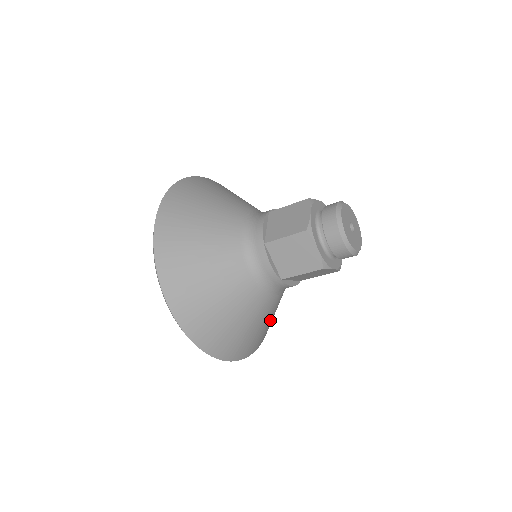
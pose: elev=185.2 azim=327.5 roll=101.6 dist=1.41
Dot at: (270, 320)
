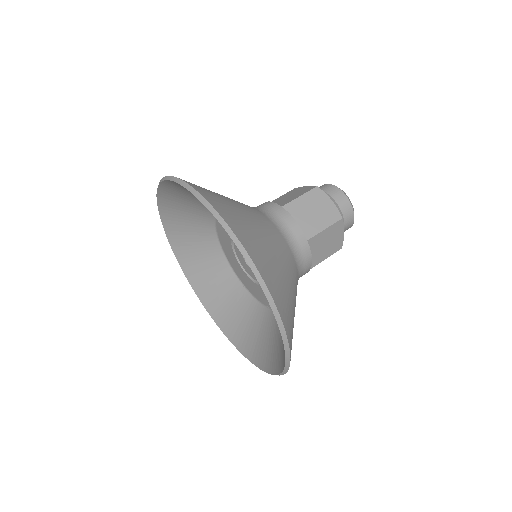
Dot at: occluded
